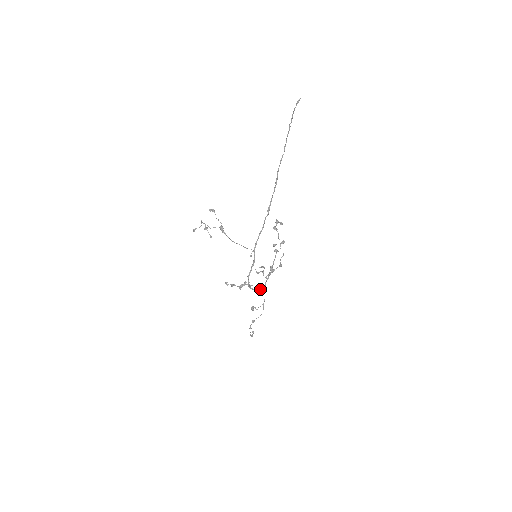
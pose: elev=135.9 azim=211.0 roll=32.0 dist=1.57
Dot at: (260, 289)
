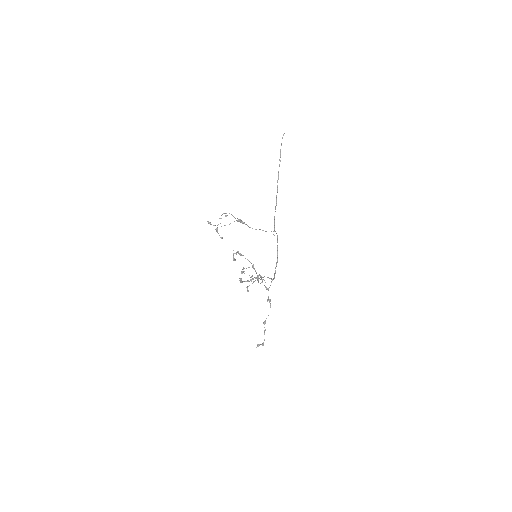
Dot at: (265, 286)
